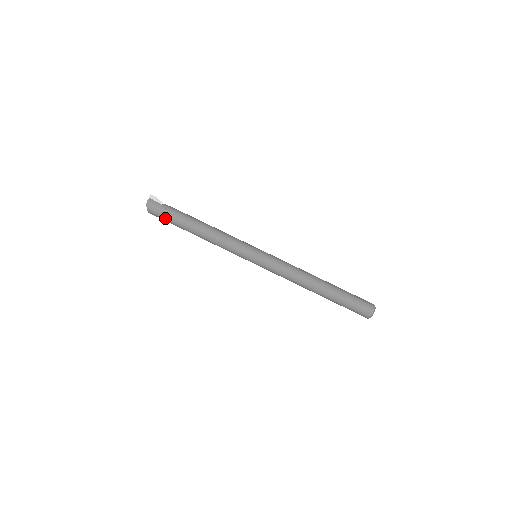
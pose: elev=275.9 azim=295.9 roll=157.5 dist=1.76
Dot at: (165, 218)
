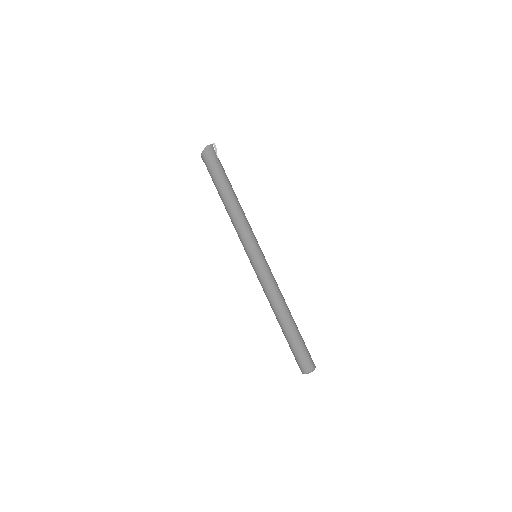
Dot at: (211, 169)
